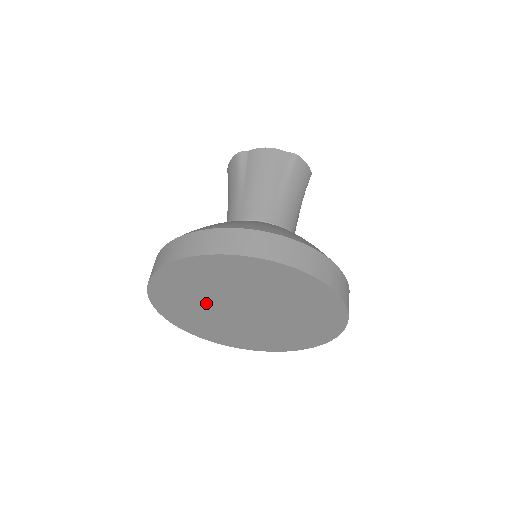
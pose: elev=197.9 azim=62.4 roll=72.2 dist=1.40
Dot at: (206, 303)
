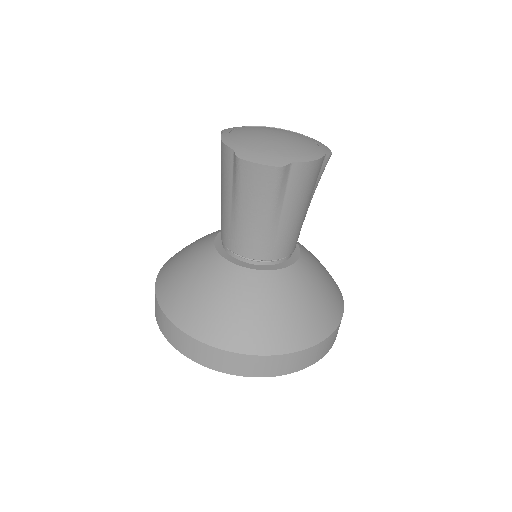
Dot at: occluded
